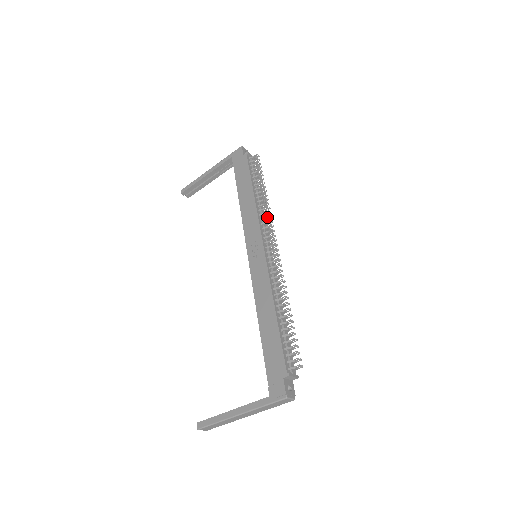
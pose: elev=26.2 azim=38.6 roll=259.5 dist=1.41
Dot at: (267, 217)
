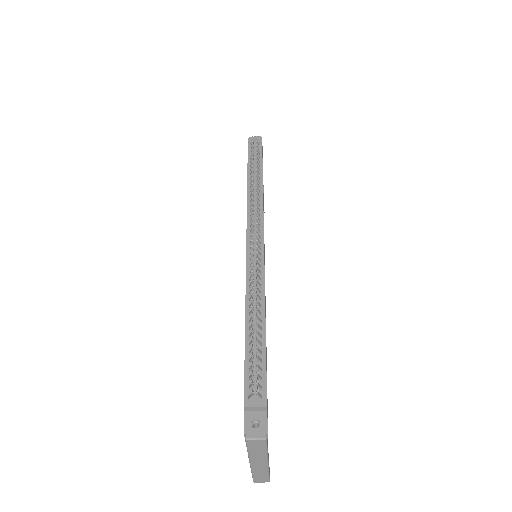
Dot at: (252, 205)
